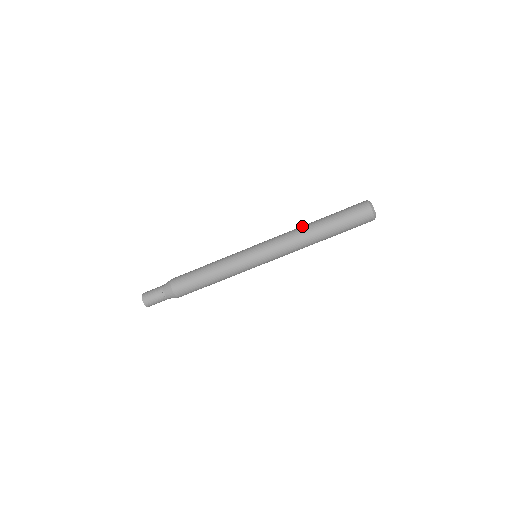
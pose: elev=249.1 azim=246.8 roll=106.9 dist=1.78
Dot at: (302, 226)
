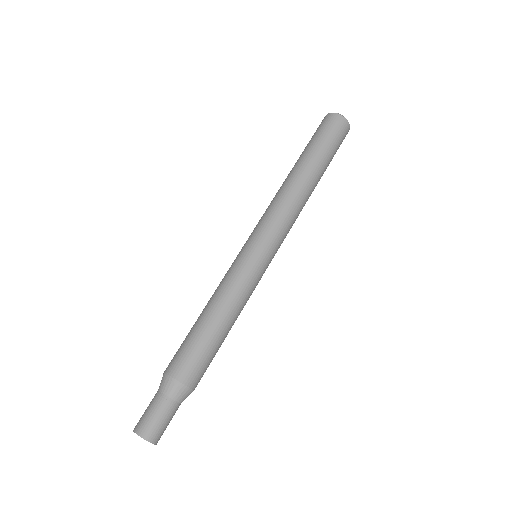
Dot at: occluded
